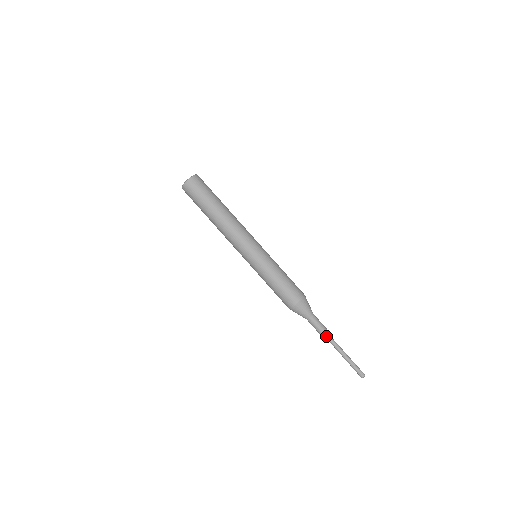
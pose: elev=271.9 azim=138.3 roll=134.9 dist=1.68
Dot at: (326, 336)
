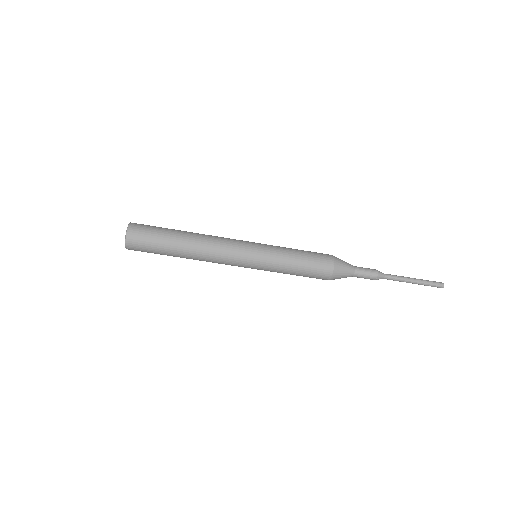
Dot at: occluded
